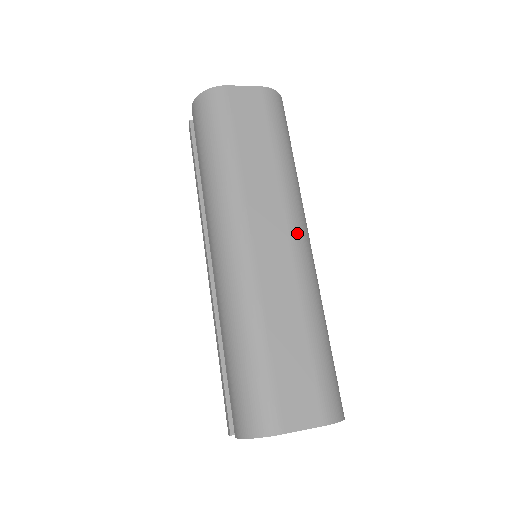
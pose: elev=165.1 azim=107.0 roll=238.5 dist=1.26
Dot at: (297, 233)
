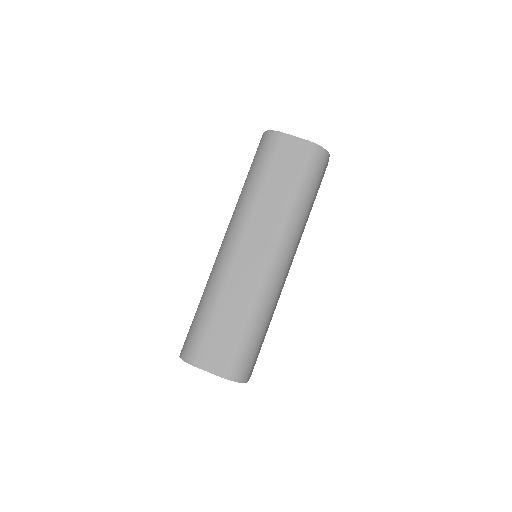
Dot at: (274, 255)
